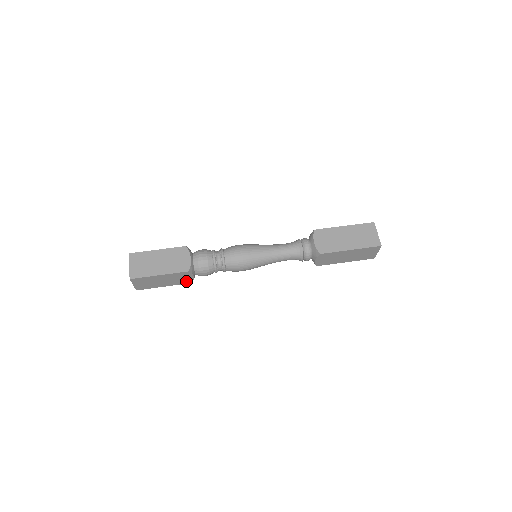
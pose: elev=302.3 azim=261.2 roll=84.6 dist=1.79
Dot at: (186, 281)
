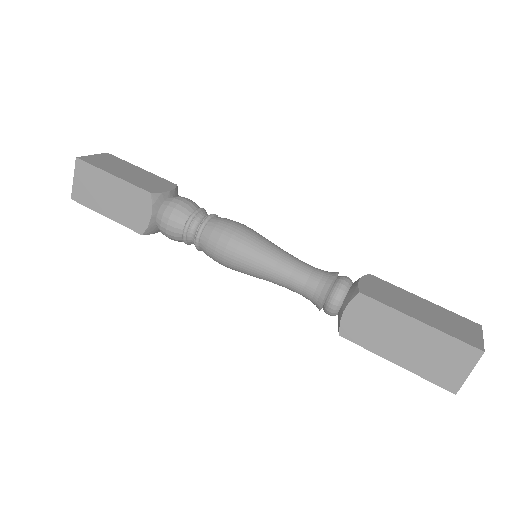
Dot at: occluded
